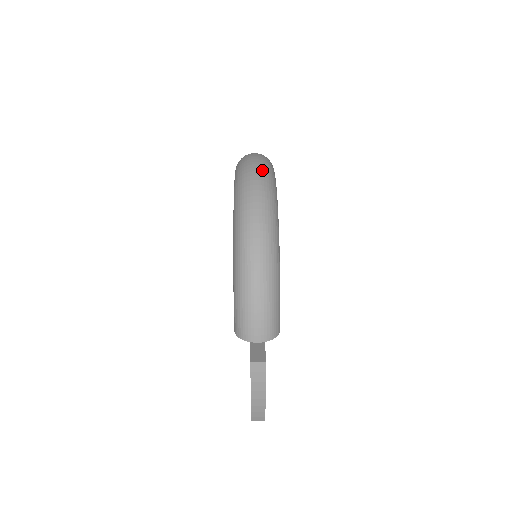
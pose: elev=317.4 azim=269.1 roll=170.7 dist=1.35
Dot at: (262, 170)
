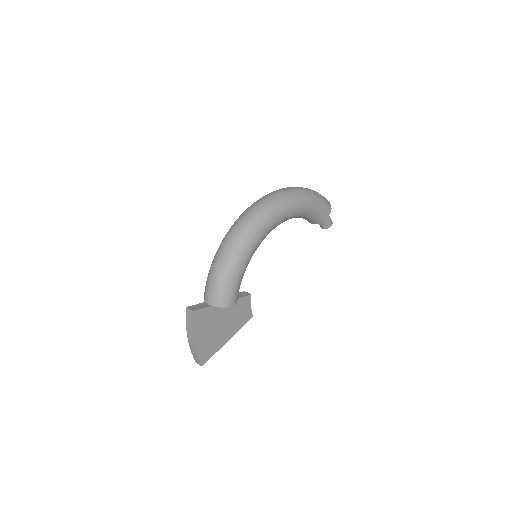
Dot at: (278, 195)
